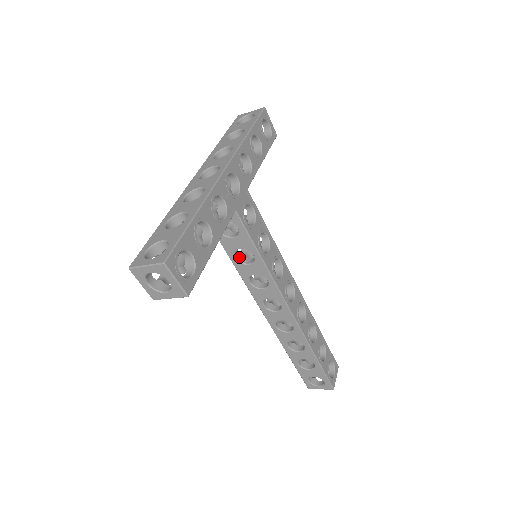
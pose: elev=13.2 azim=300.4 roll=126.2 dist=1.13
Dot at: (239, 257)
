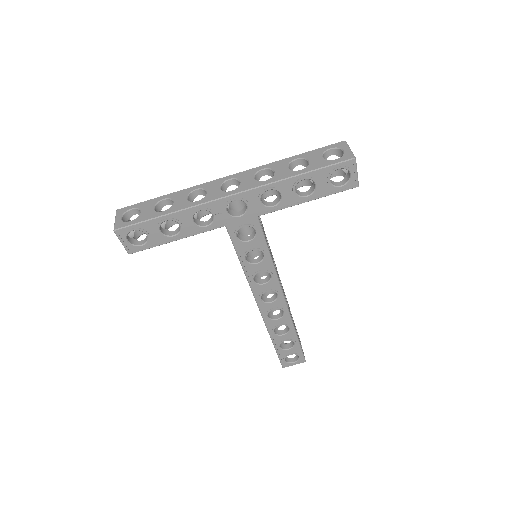
Dot at: occluded
